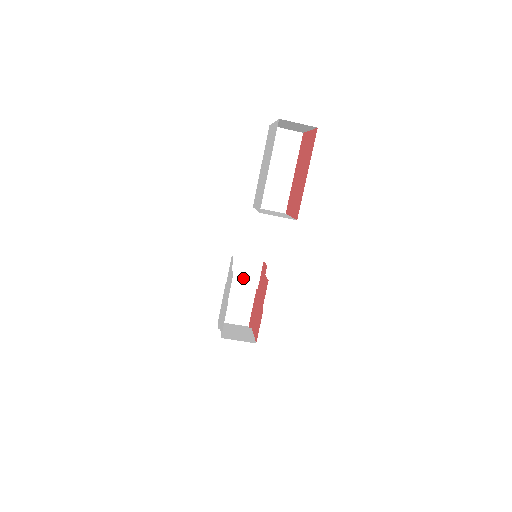
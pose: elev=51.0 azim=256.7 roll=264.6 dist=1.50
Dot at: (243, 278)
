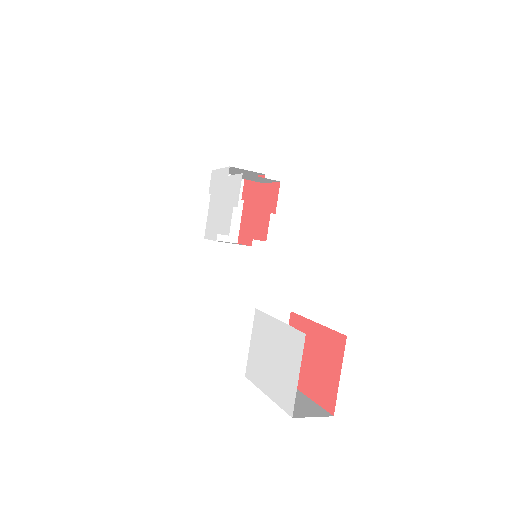
Dot at: (250, 179)
